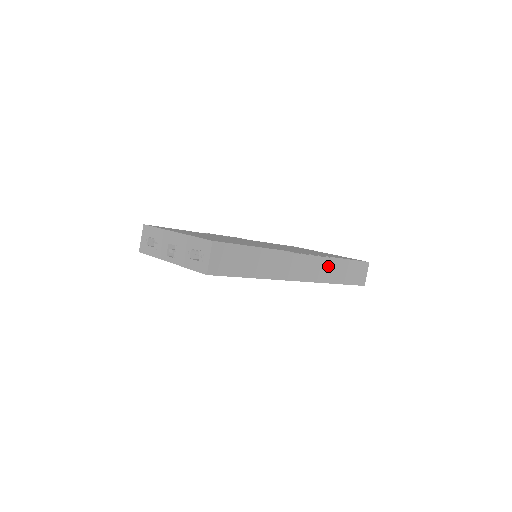
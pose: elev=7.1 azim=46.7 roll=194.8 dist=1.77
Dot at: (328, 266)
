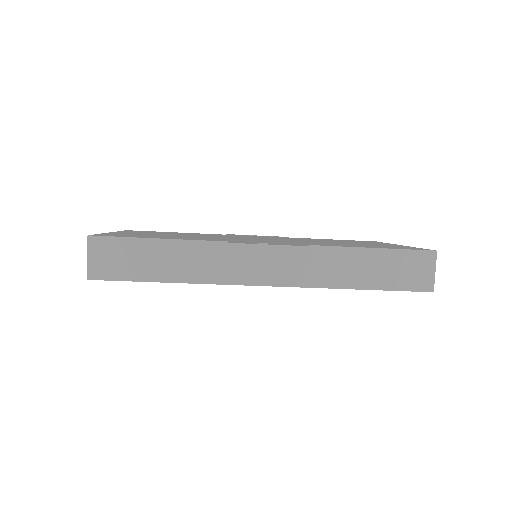
Dot at: (328, 261)
